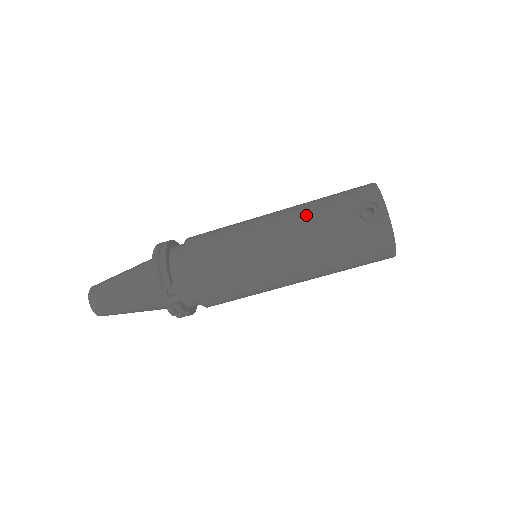
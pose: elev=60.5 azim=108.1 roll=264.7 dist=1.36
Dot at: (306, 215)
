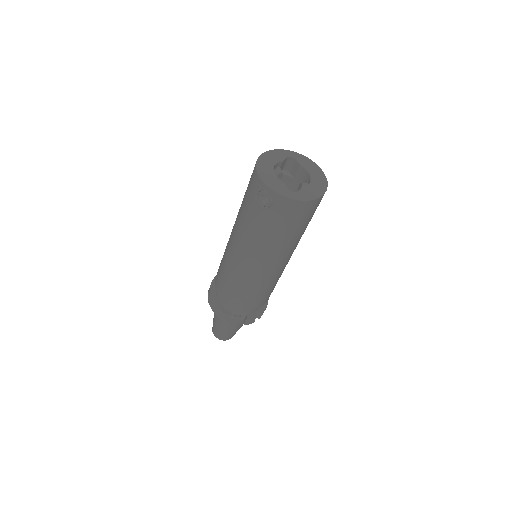
Dot at: (241, 227)
